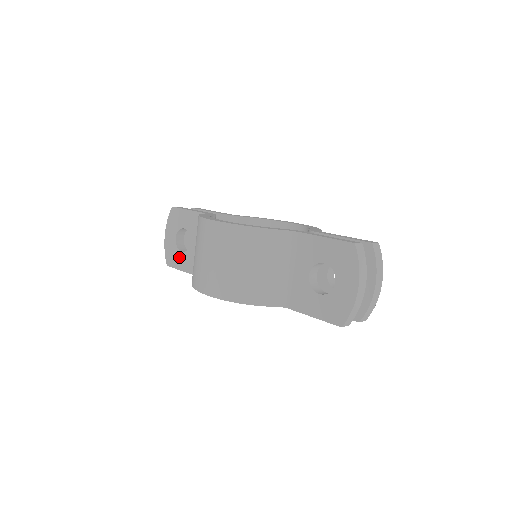
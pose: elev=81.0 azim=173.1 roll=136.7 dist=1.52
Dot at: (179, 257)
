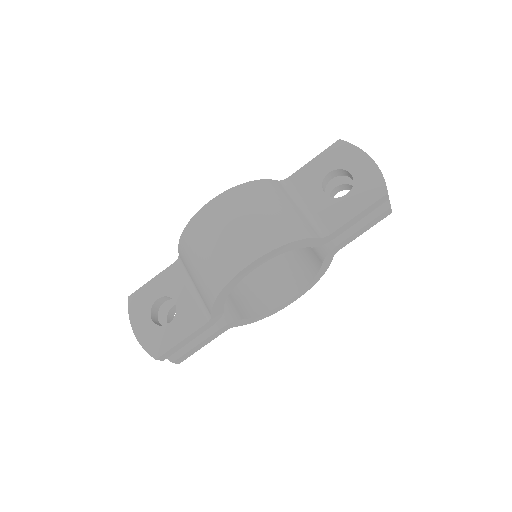
Dot at: (169, 331)
